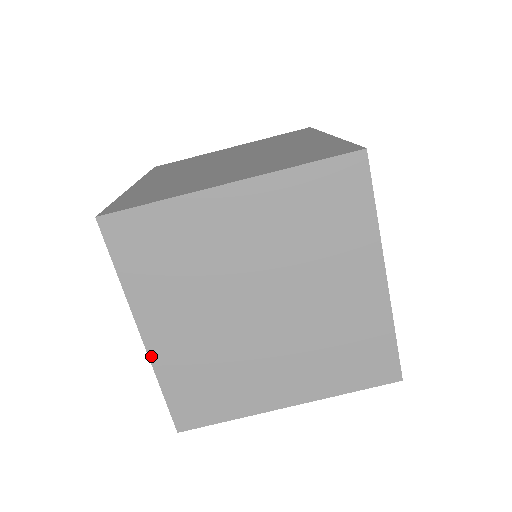
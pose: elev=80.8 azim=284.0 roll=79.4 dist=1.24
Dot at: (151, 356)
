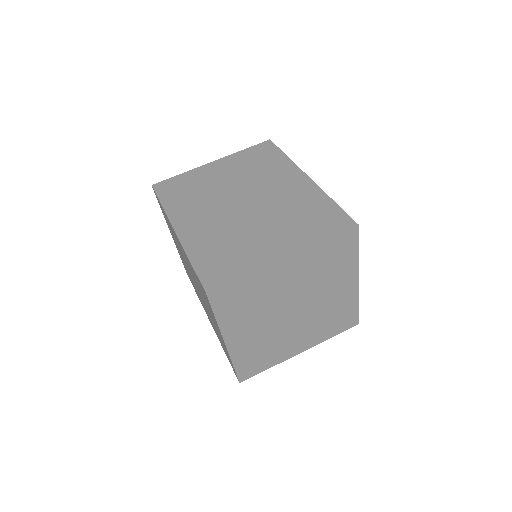
Dot at: (230, 352)
